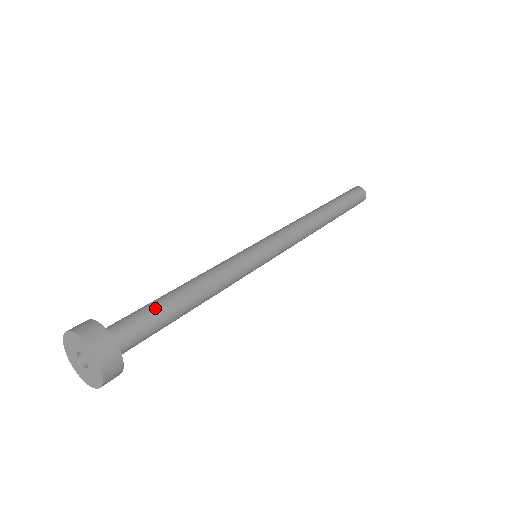
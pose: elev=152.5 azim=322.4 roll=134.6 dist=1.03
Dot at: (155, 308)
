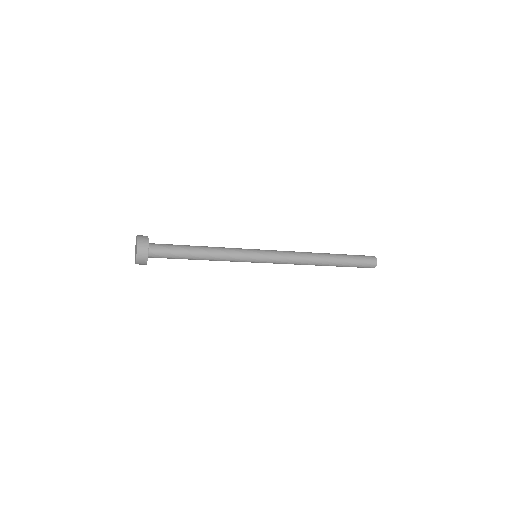
Dot at: occluded
